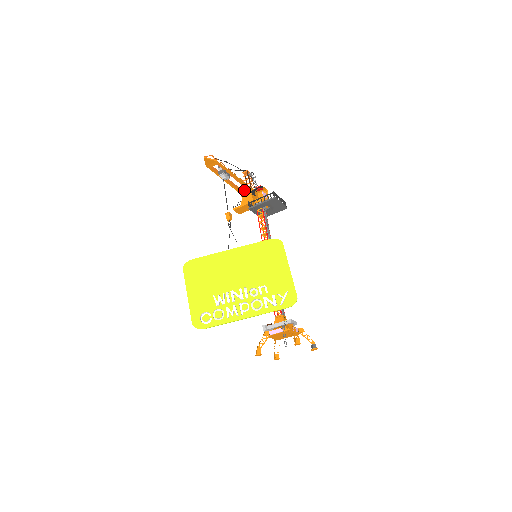
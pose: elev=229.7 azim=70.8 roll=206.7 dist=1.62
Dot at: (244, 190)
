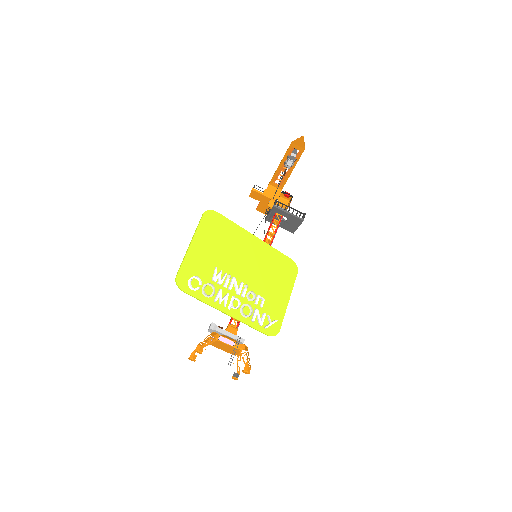
Dot at: occluded
